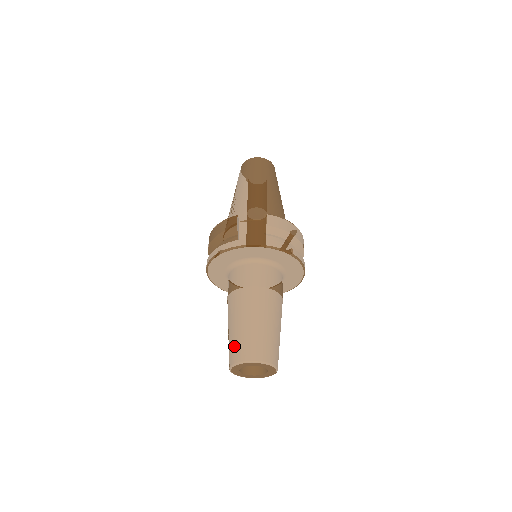
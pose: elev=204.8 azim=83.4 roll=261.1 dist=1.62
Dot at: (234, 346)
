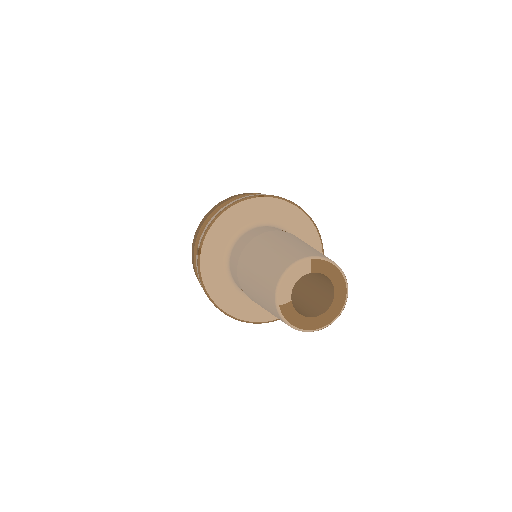
Dot at: (291, 251)
